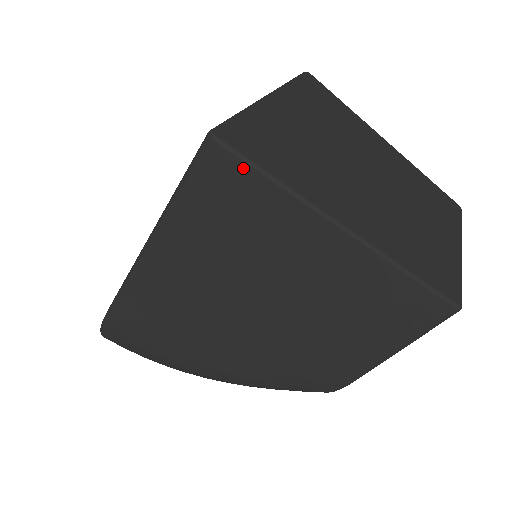
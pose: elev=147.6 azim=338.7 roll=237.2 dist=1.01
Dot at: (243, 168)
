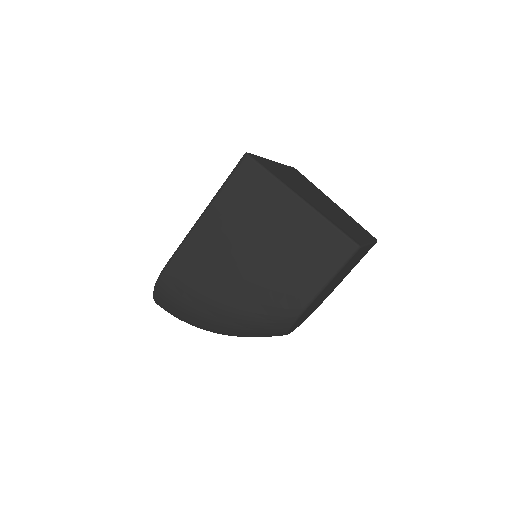
Dot at: (259, 169)
